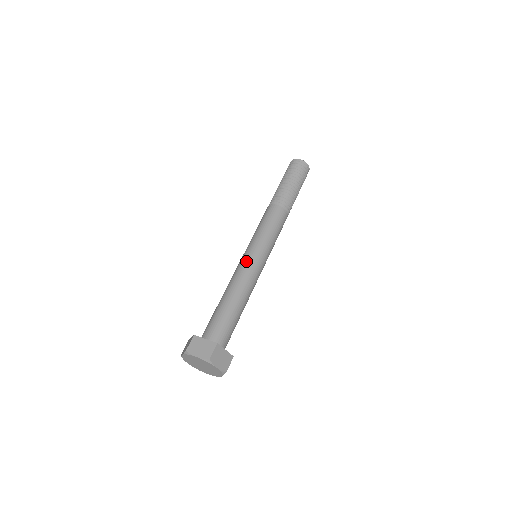
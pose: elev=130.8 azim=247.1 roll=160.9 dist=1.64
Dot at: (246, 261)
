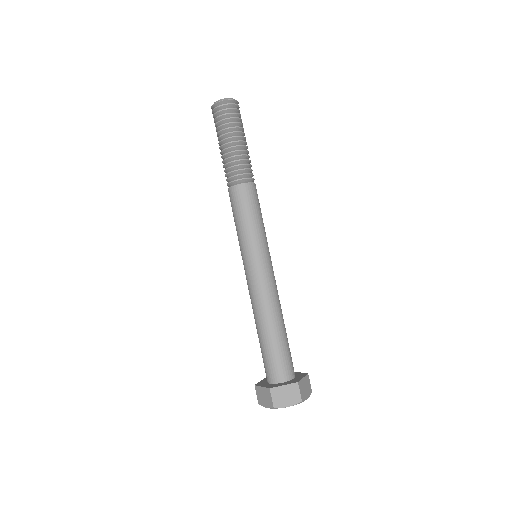
Dot at: (258, 275)
